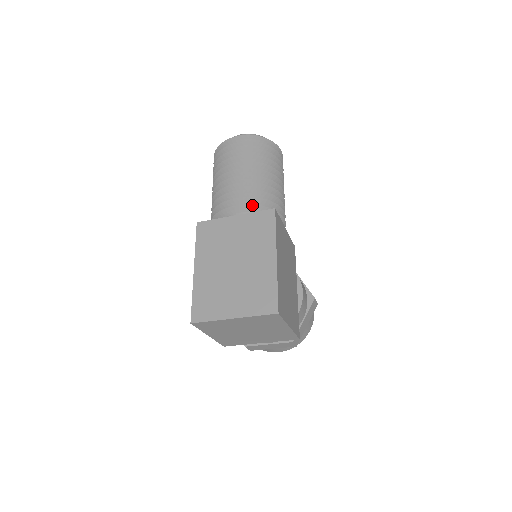
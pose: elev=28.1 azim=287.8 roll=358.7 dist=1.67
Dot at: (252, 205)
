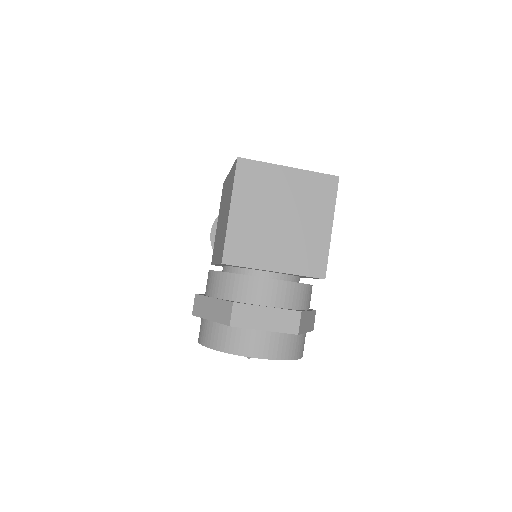
Dot at: occluded
